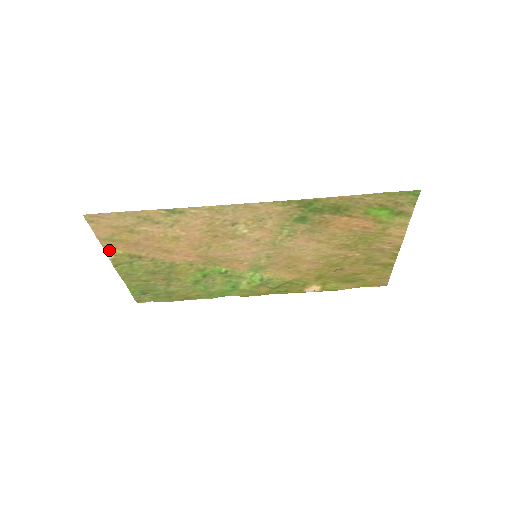
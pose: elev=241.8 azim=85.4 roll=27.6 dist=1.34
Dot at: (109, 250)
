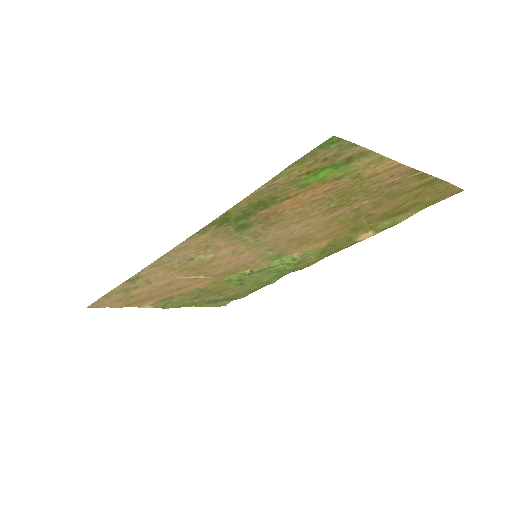
Dot at: (142, 306)
